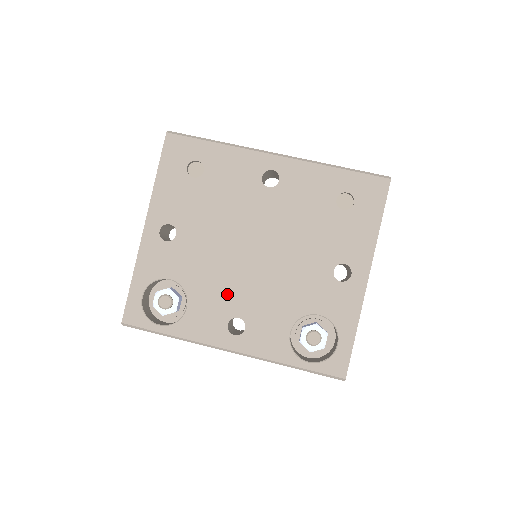
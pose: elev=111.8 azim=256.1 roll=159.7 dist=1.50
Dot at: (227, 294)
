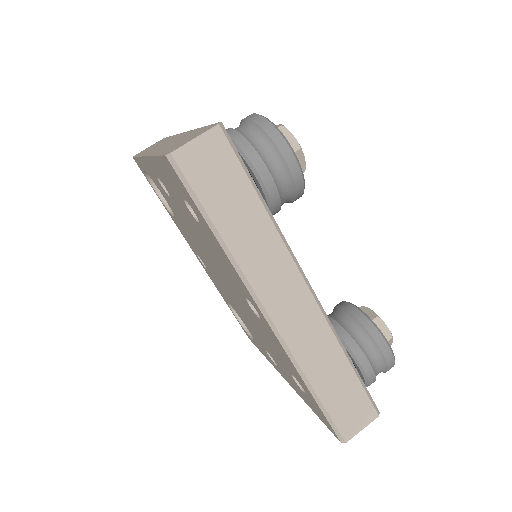
Dot at: (199, 253)
